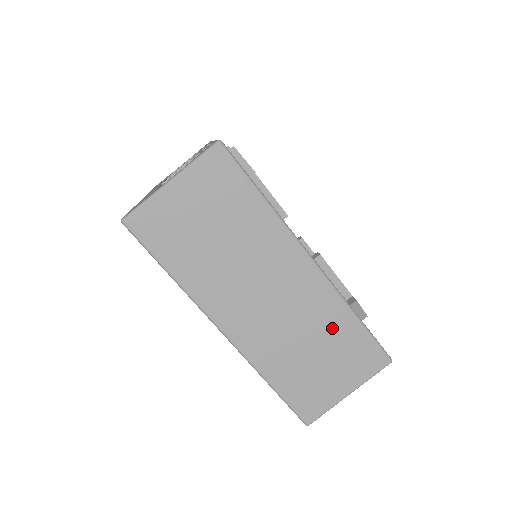
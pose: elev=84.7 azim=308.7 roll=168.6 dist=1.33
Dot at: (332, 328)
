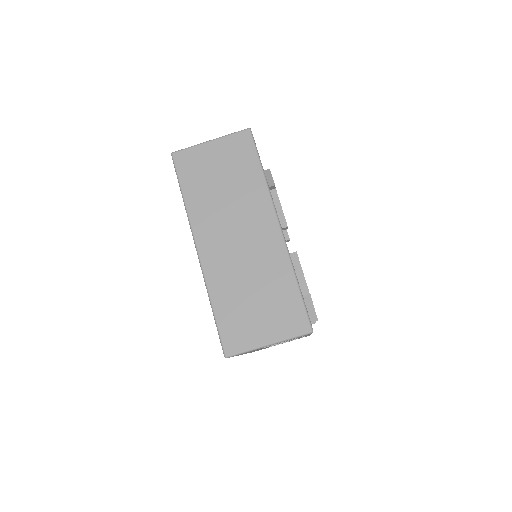
Dot at: (275, 281)
